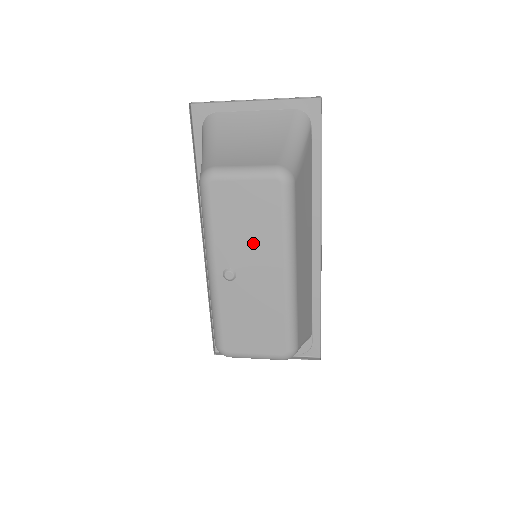
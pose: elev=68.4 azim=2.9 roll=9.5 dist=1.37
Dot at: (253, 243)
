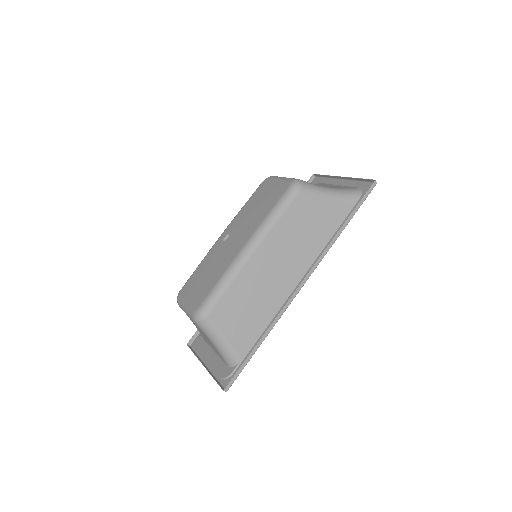
Dot at: (250, 219)
